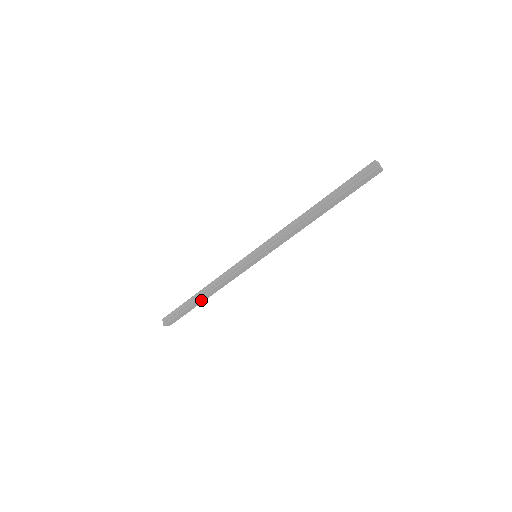
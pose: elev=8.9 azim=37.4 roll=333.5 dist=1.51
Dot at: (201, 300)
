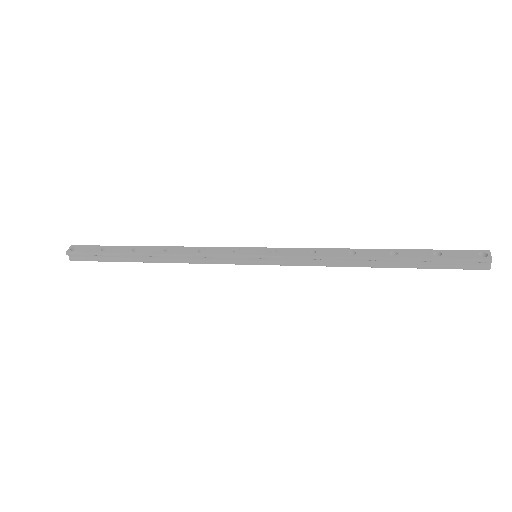
Dot at: (145, 258)
